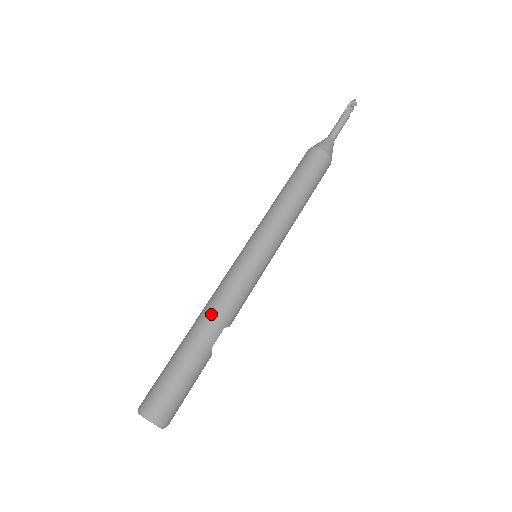
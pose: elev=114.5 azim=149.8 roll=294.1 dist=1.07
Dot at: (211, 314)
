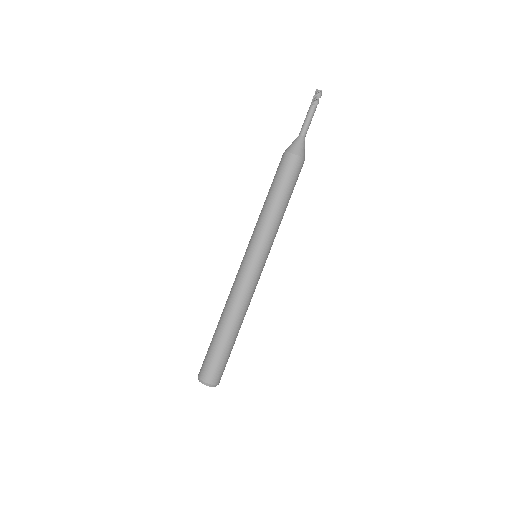
Dot at: (237, 312)
